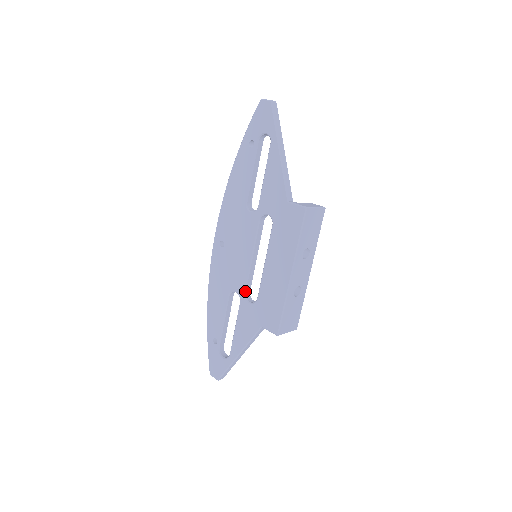
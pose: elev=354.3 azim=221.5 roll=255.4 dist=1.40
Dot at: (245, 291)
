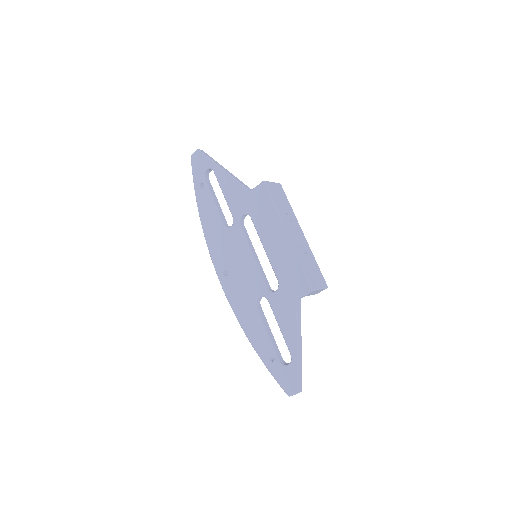
Dot at: (265, 287)
